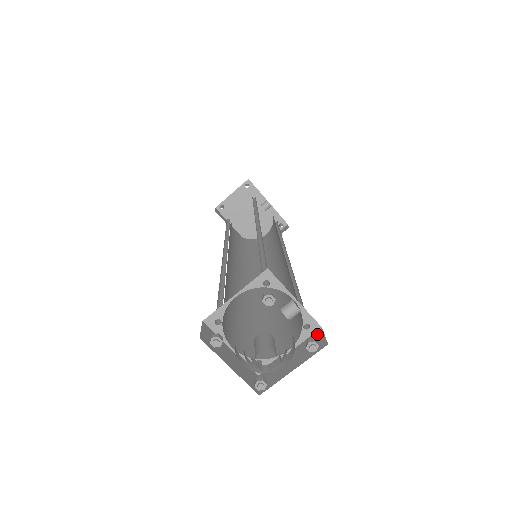
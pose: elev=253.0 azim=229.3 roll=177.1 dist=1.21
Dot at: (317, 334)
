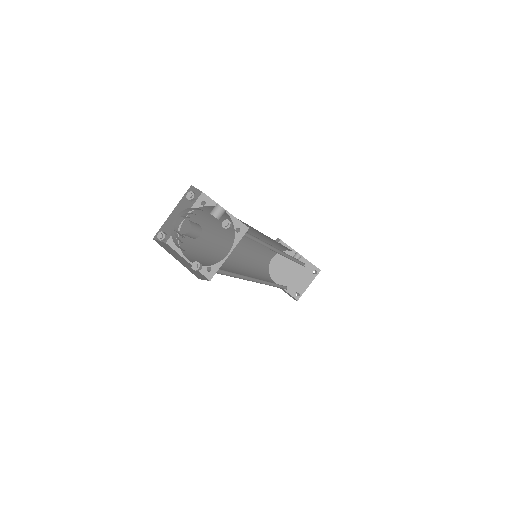
Dot at: (244, 232)
